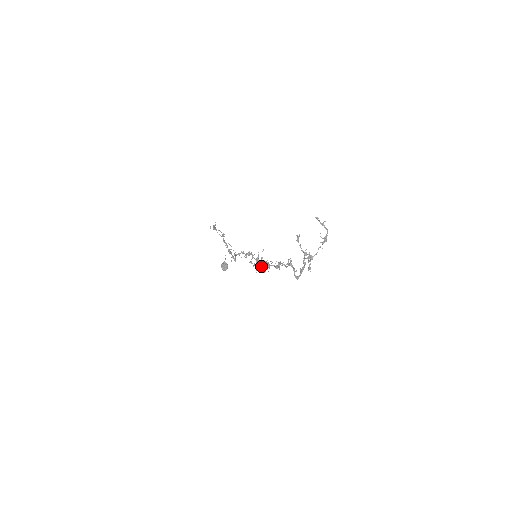
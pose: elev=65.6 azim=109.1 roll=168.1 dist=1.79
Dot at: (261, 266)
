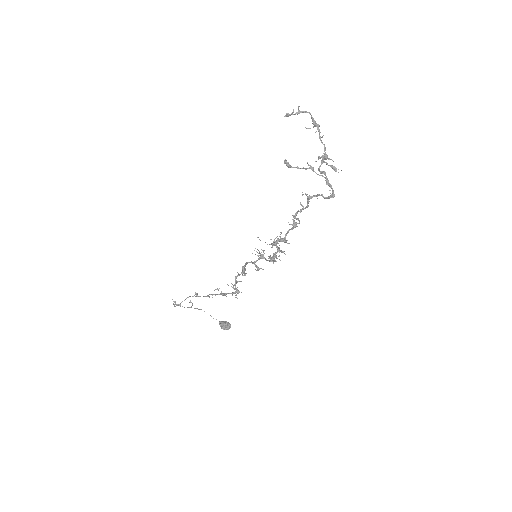
Dot at: occluded
